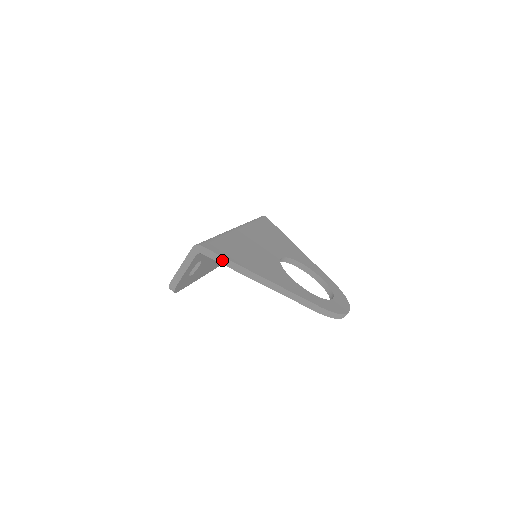
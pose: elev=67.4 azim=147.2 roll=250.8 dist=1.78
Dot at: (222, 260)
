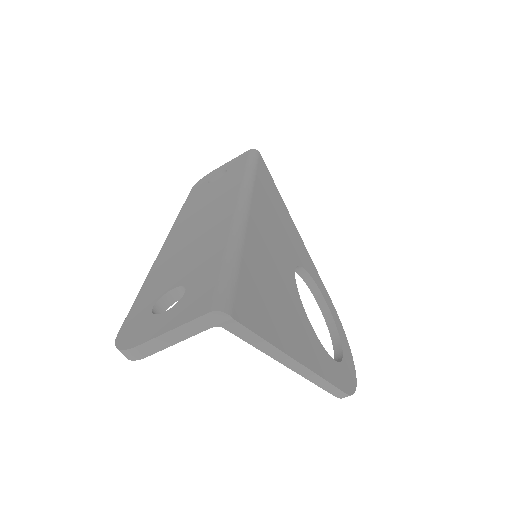
Dot at: (253, 339)
